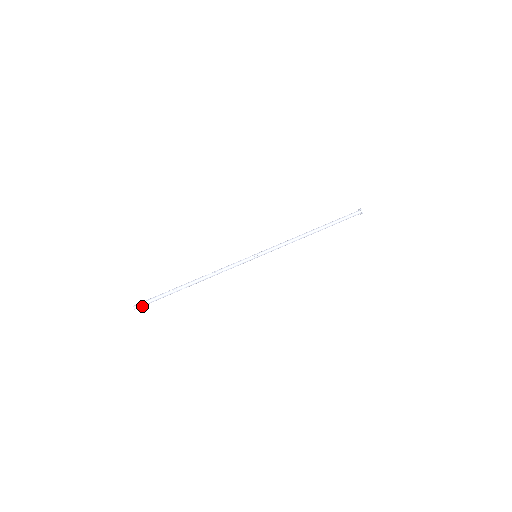
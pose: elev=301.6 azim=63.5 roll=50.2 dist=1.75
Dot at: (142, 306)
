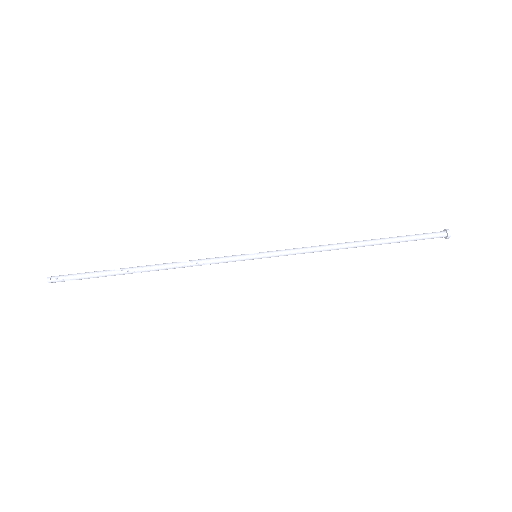
Dot at: (61, 280)
